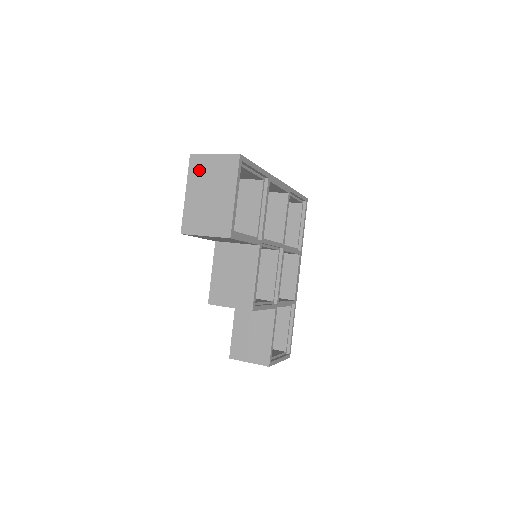
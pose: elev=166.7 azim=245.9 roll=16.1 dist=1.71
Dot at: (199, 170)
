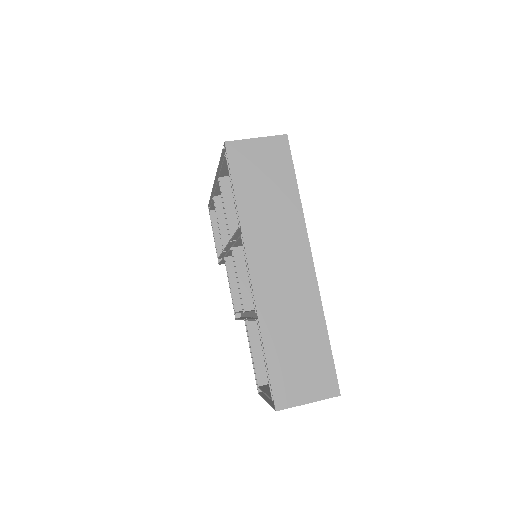
Dot at: occluded
